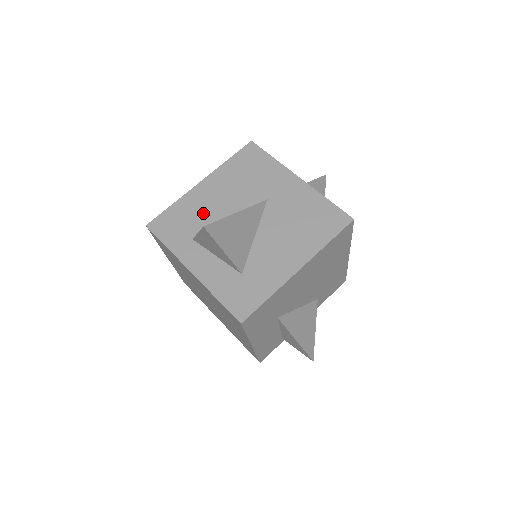
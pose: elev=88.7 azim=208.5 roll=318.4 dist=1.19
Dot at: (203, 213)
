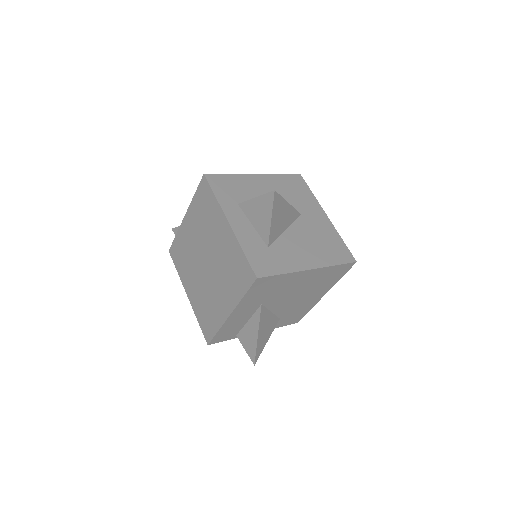
Dot at: (251, 193)
